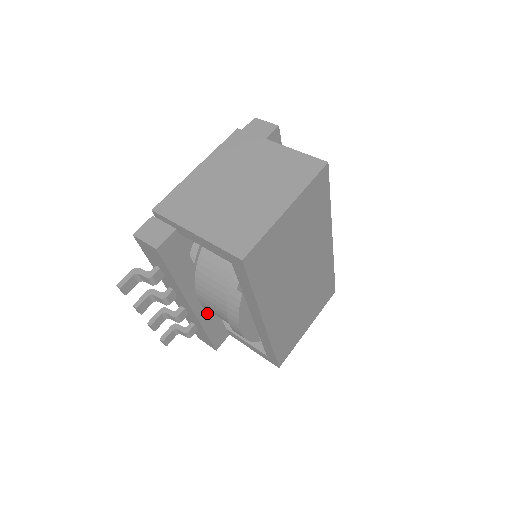
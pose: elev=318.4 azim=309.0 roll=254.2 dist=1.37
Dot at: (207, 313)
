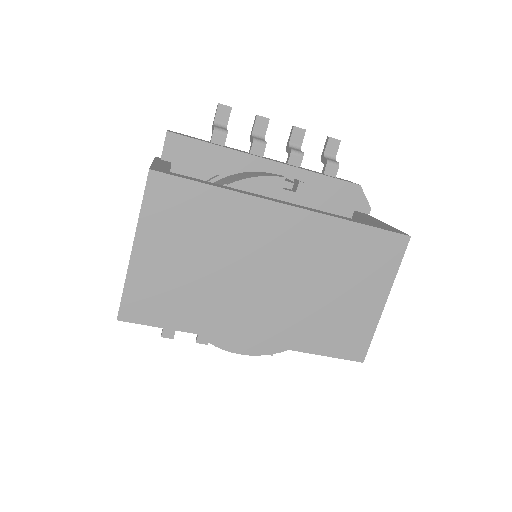
Dot at: occluded
